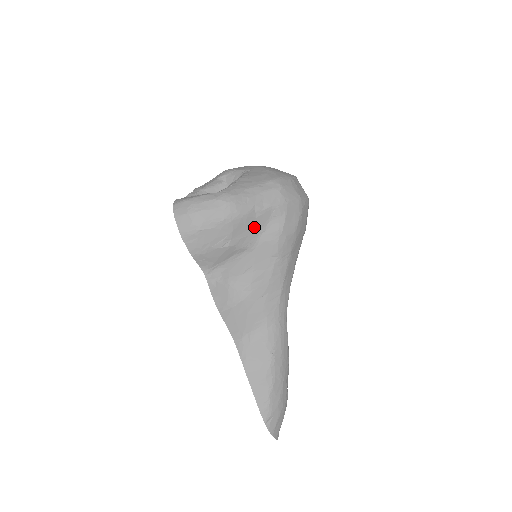
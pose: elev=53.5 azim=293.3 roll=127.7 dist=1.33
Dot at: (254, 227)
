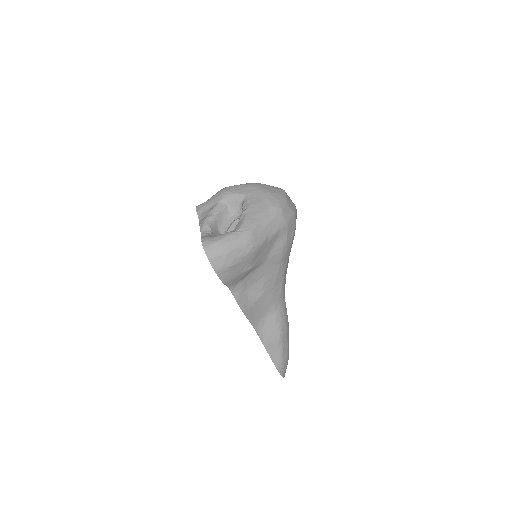
Dot at: (266, 249)
